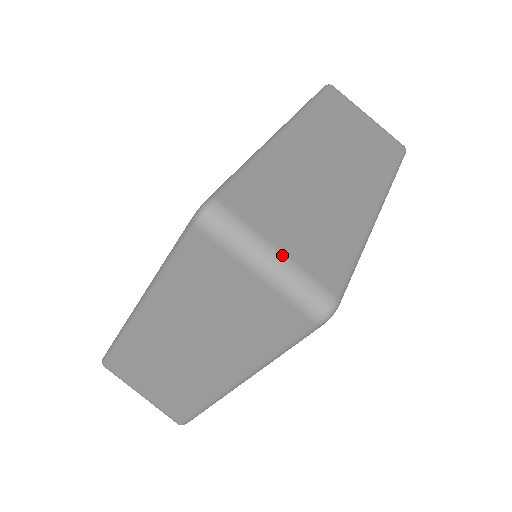
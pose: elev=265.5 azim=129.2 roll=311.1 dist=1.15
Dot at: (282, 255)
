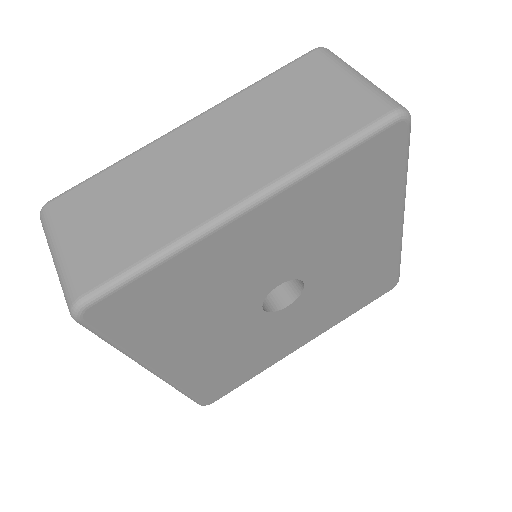
Dot at: occluded
